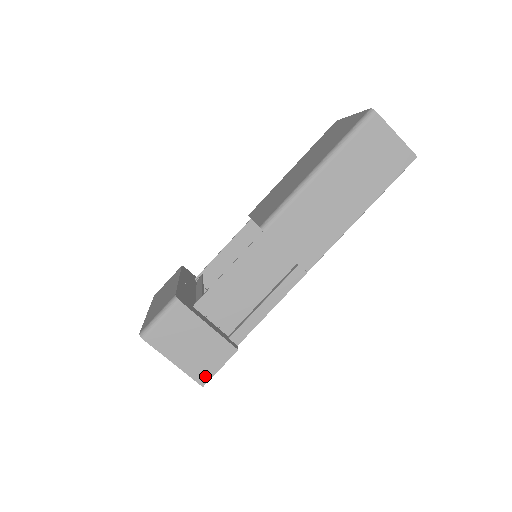
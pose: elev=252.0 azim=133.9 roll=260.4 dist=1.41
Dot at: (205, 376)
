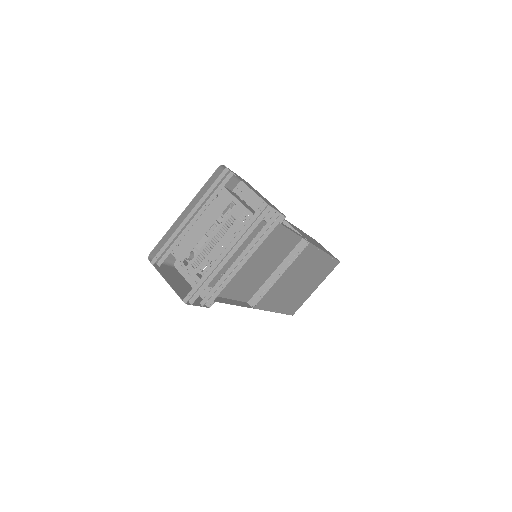
Dot at: occluded
